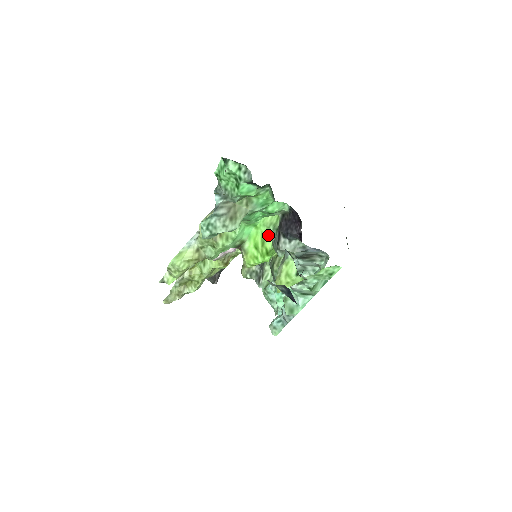
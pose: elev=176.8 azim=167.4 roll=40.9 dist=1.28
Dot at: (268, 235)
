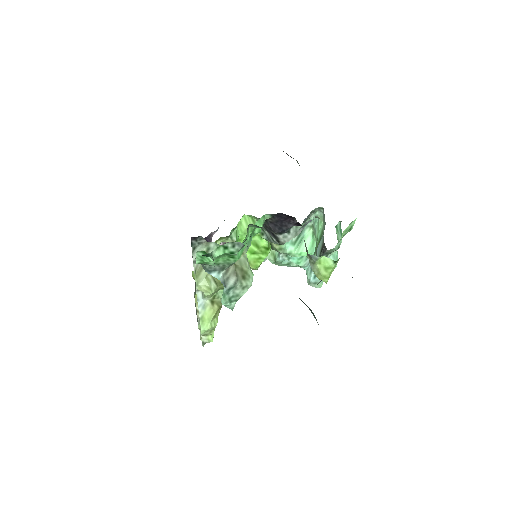
Dot at: (255, 237)
